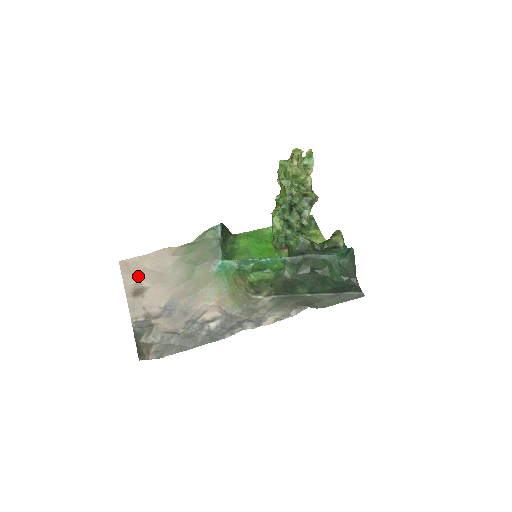
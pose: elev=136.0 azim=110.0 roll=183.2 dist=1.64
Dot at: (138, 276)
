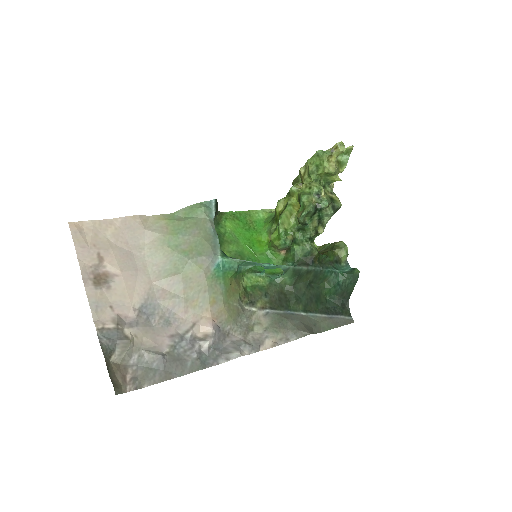
Dot at: (100, 253)
